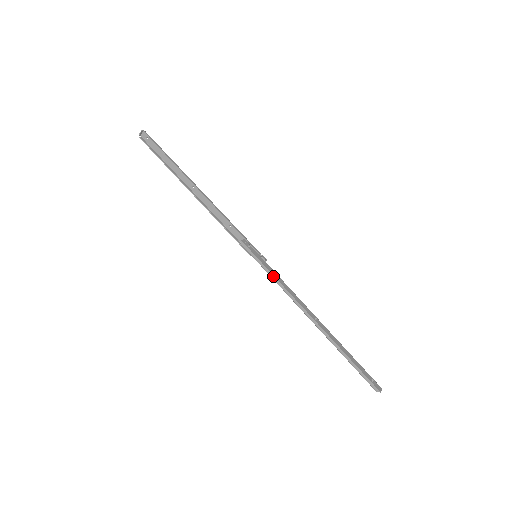
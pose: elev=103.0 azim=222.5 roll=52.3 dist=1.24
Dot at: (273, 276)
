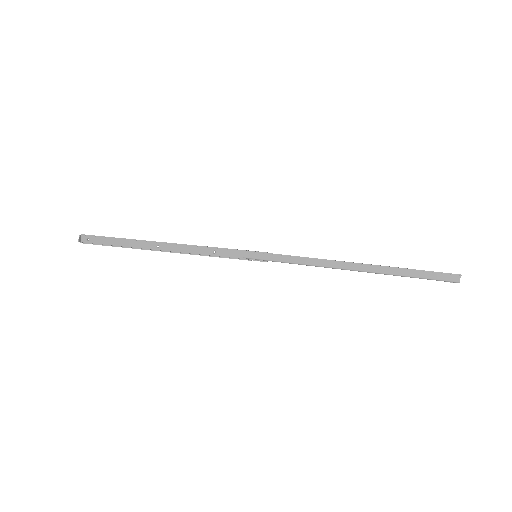
Dot at: (284, 256)
